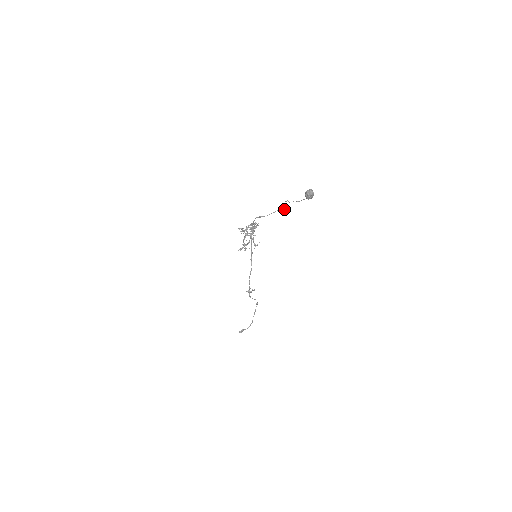
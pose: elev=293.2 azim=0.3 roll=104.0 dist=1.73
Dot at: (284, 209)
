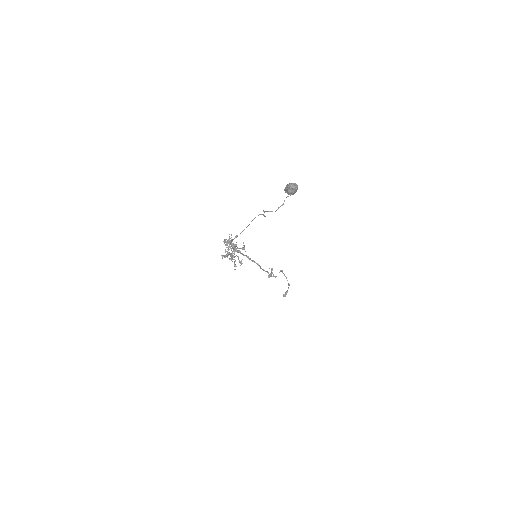
Dot at: (265, 216)
